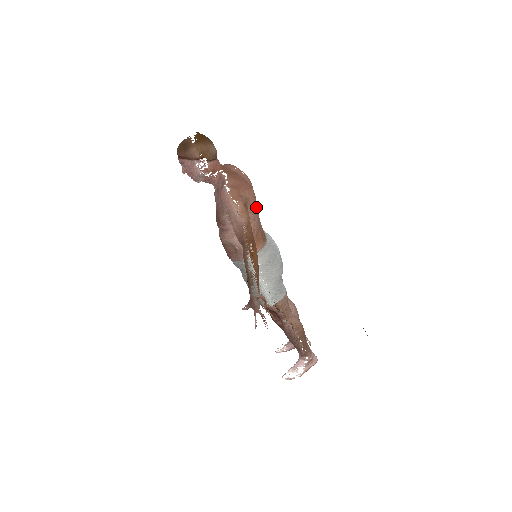
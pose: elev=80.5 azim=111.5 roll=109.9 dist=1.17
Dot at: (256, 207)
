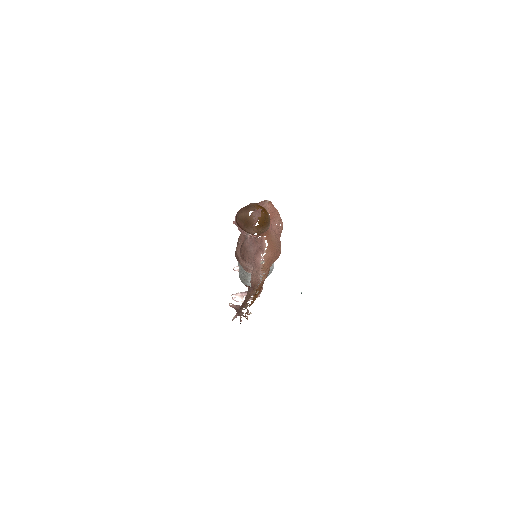
Dot at: occluded
